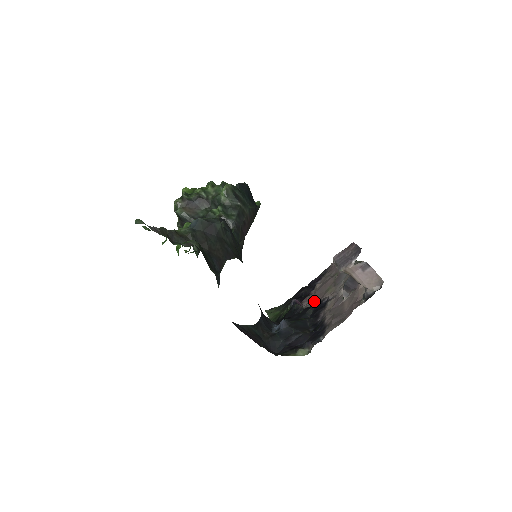
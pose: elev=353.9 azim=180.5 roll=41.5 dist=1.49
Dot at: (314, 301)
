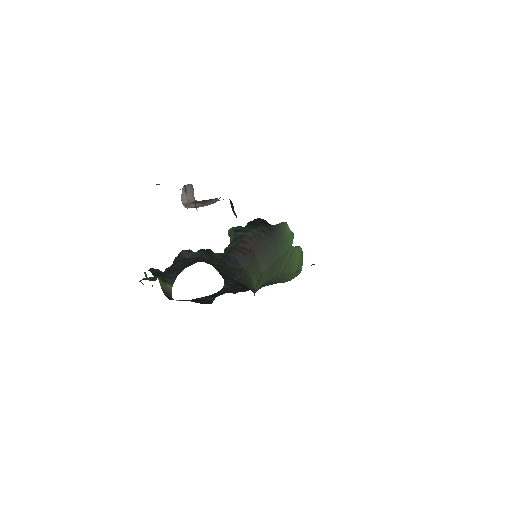
Dot at: occluded
